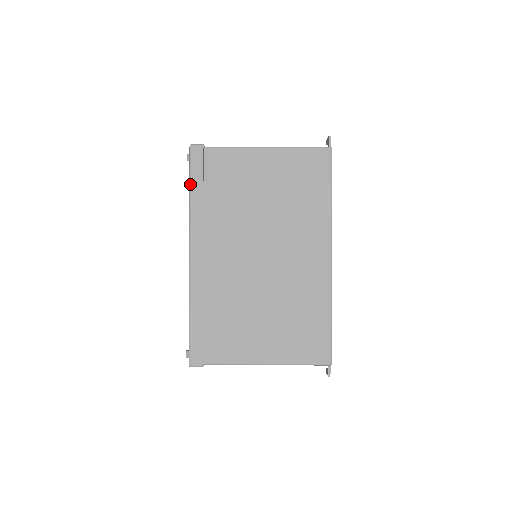
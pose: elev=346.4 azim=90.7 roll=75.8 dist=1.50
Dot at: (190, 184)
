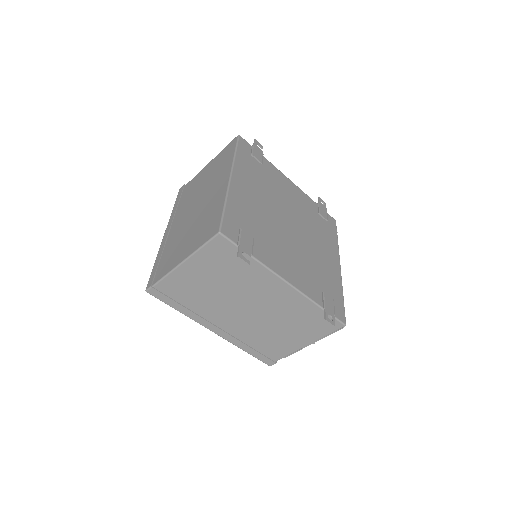
Dot at: (174, 204)
